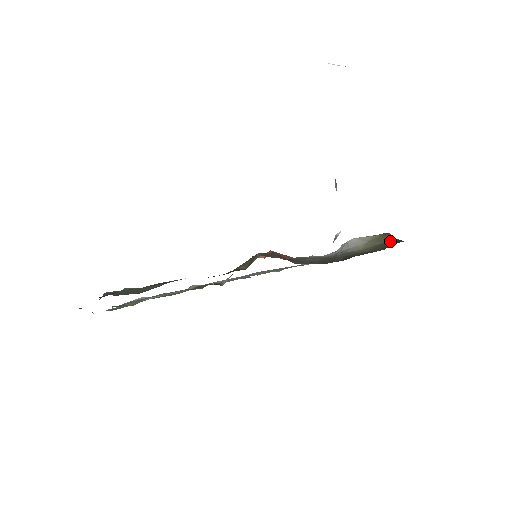
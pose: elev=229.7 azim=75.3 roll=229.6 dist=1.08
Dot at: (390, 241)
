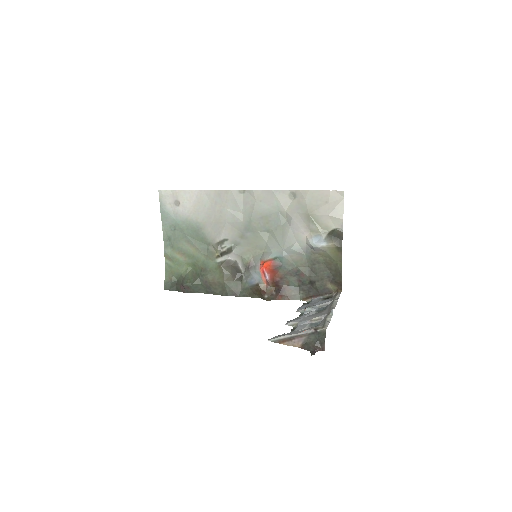
Dot at: (338, 268)
